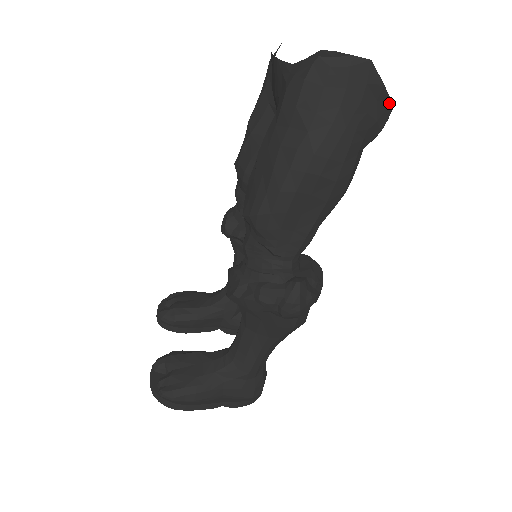
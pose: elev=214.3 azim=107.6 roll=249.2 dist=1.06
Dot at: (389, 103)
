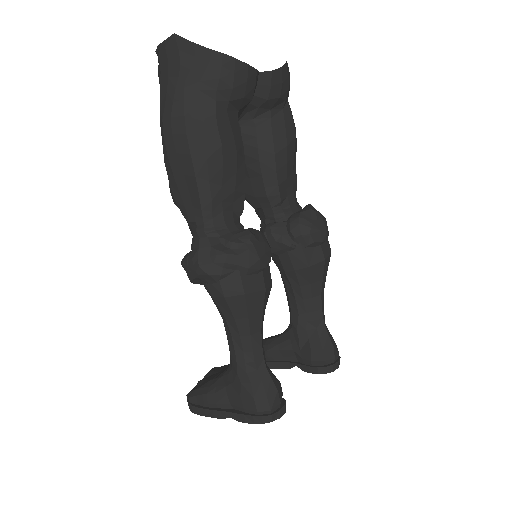
Dot at: (211, 53)
